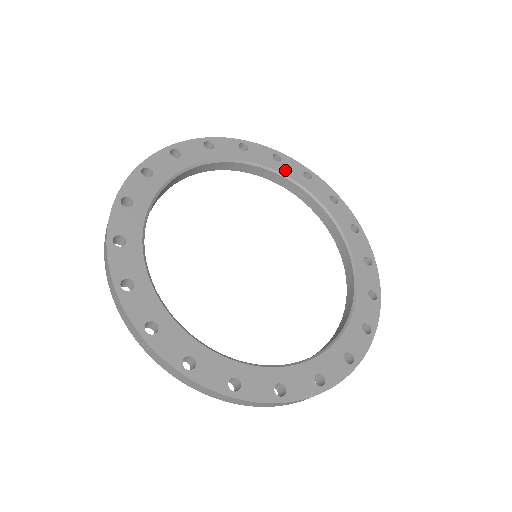
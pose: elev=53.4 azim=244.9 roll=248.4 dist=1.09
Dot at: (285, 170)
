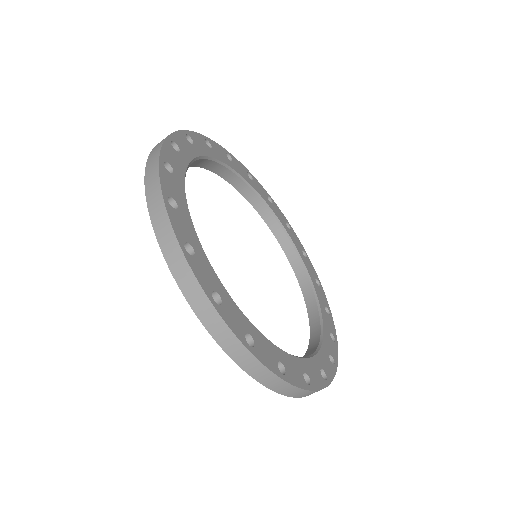
Dot at: (306, 262)
